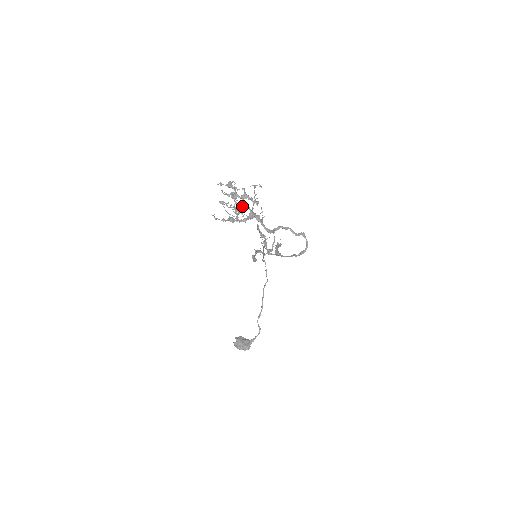
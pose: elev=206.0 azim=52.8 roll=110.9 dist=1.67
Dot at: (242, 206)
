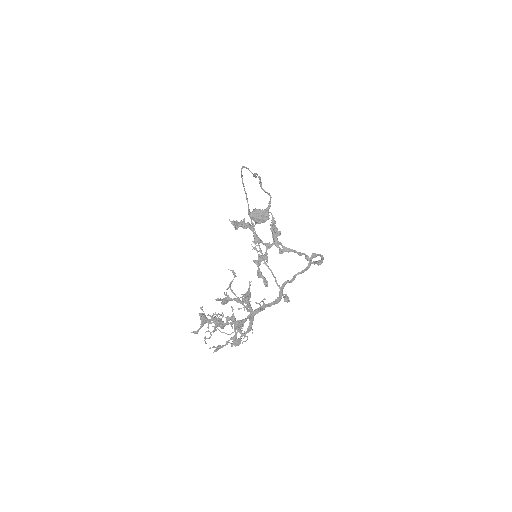
Dot at: (238, 328)
